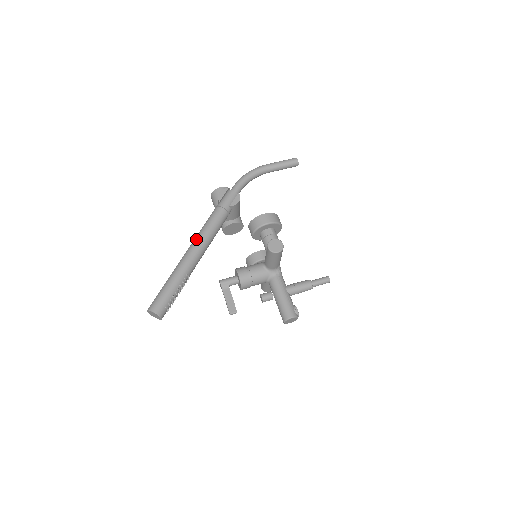
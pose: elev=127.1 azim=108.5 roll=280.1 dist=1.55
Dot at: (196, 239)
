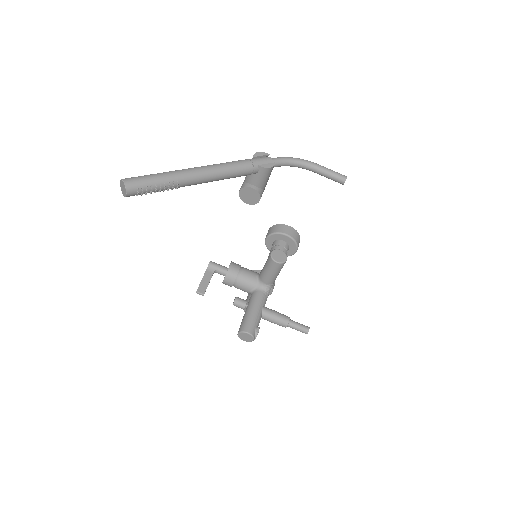
Dot at: (209, 165)
